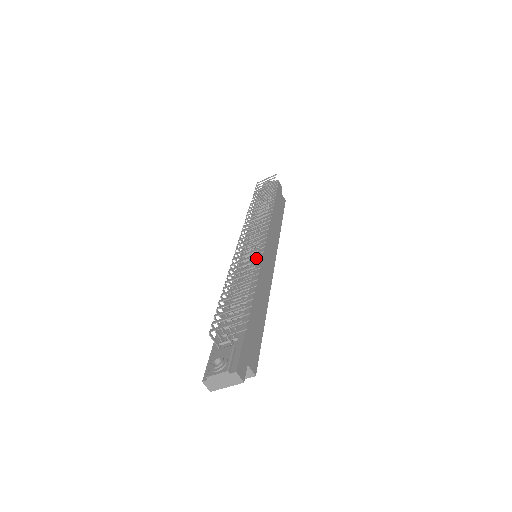
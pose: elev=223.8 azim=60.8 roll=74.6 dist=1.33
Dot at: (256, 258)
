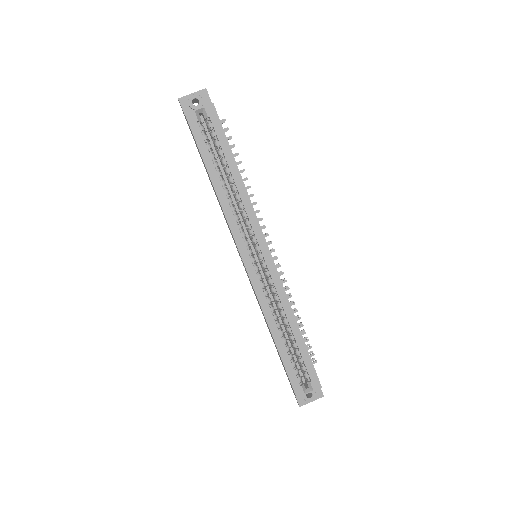
Dot at: occluded
